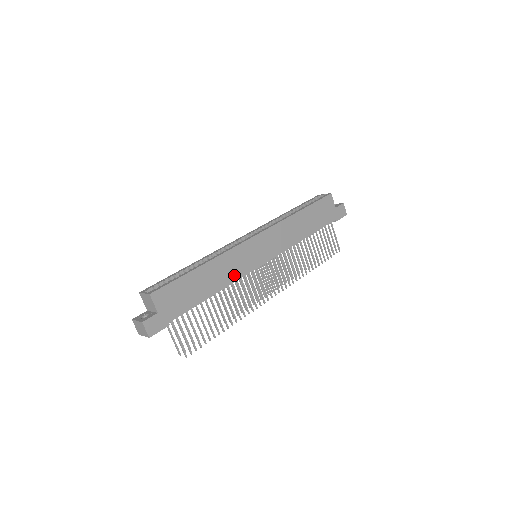
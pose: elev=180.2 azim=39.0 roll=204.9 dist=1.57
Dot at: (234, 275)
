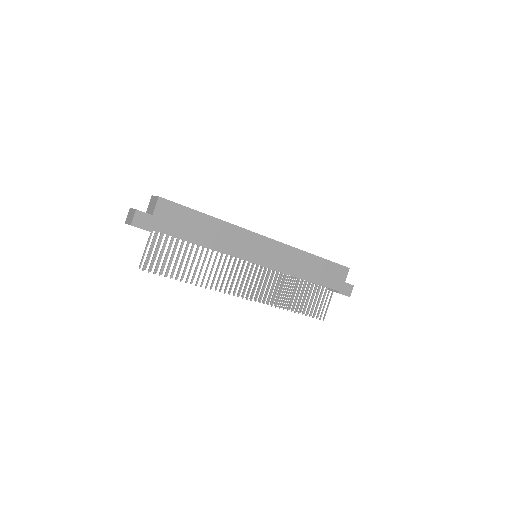
Dot at: (229, 248)
